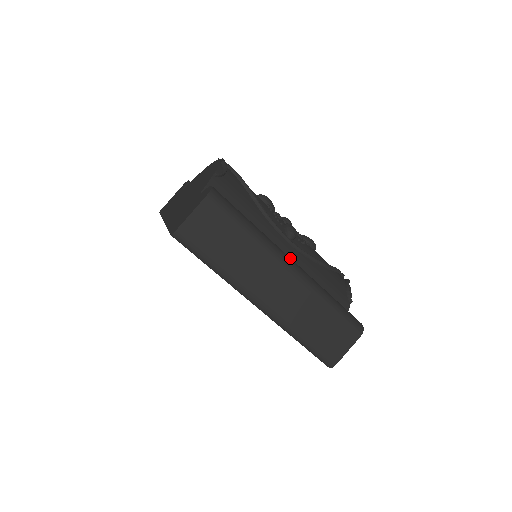
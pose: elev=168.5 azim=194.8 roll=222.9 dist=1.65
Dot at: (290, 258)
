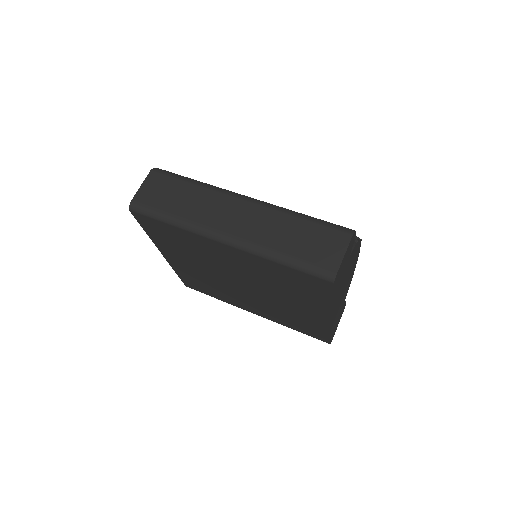
Dot at: occluded
